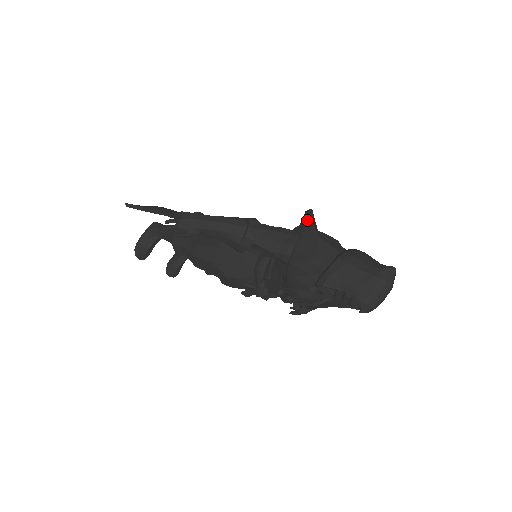
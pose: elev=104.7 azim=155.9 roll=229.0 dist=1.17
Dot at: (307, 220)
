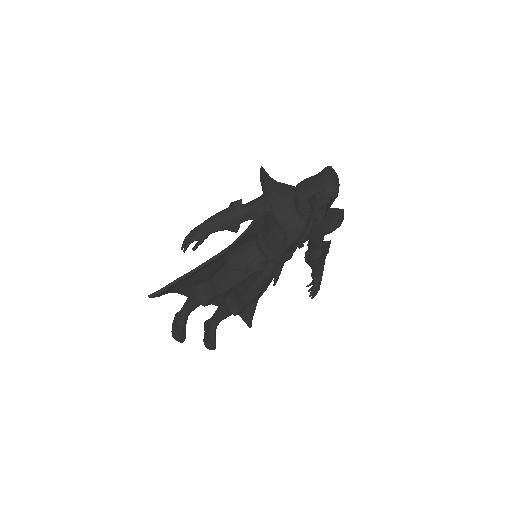
Dot at: (261, 171)
